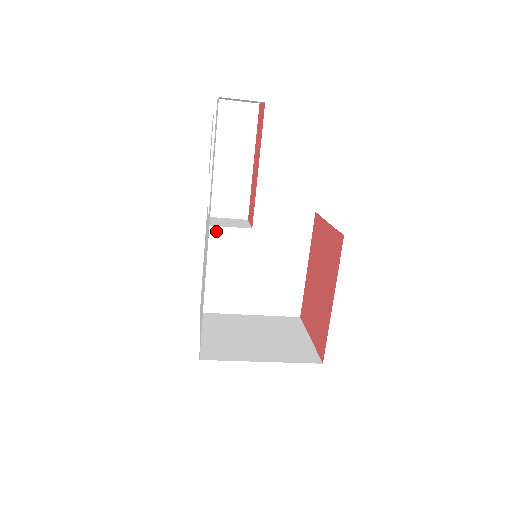
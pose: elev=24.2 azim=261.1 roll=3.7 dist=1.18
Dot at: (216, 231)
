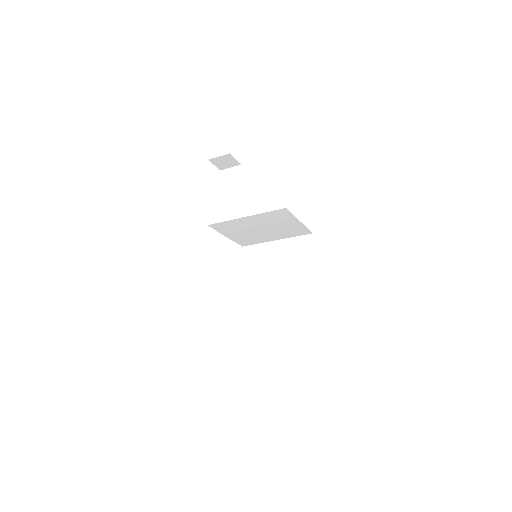
Dot at: (249, 264)
